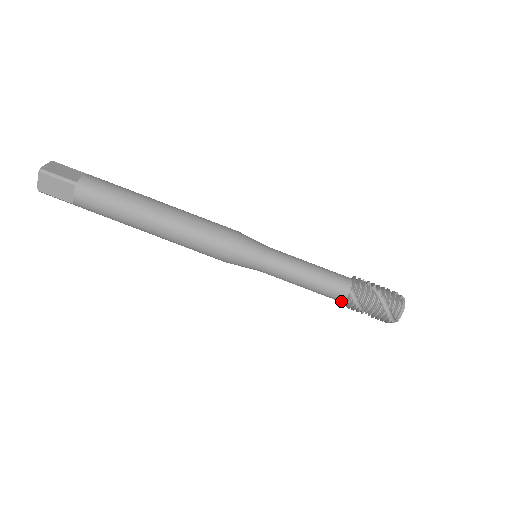
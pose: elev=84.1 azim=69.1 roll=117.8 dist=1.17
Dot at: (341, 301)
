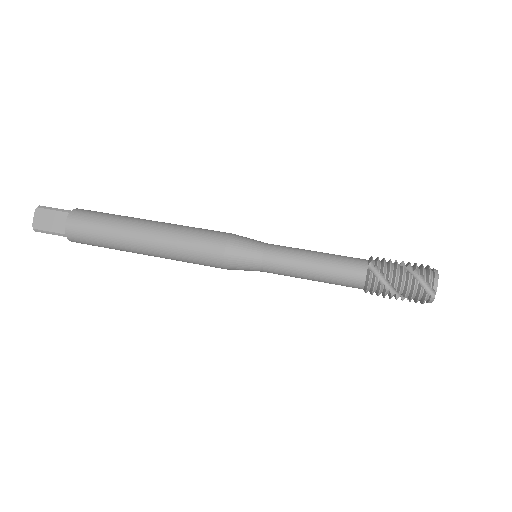
Dot at: (362, 283)
